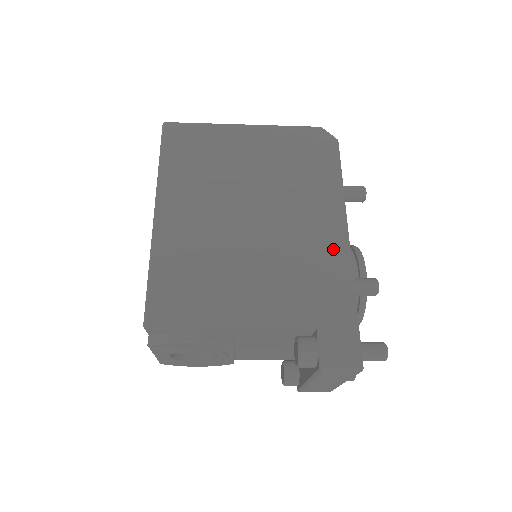
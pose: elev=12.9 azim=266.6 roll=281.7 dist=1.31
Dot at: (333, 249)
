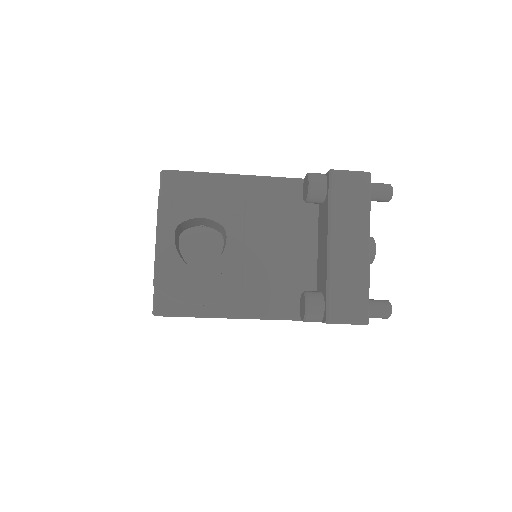
Dot at: occluded
